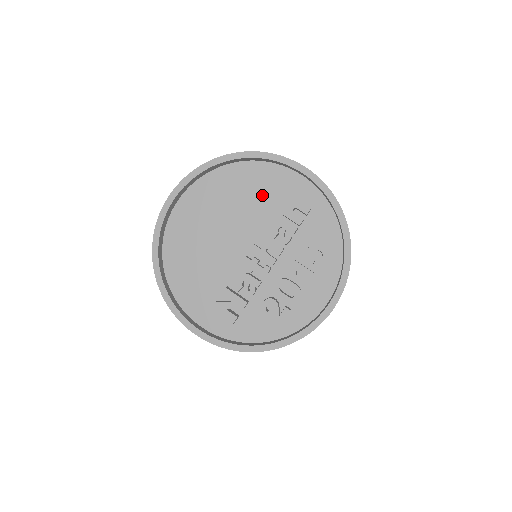
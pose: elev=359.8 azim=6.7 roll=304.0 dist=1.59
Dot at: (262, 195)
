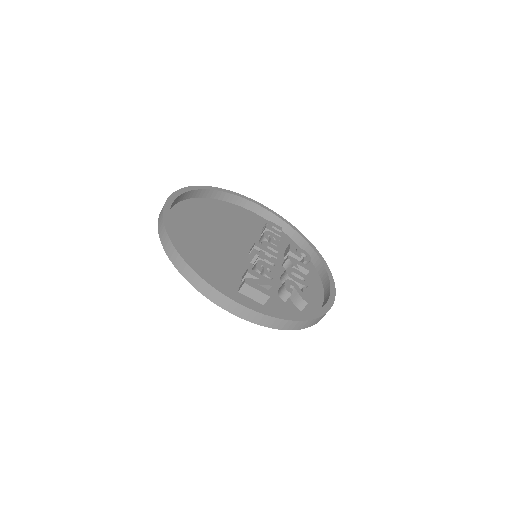
Dot at: (239, 221)
